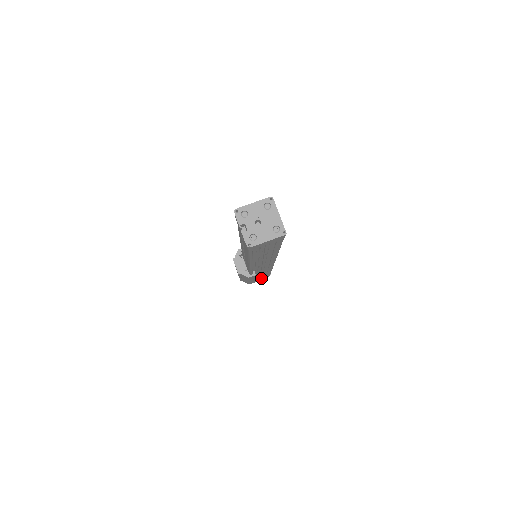
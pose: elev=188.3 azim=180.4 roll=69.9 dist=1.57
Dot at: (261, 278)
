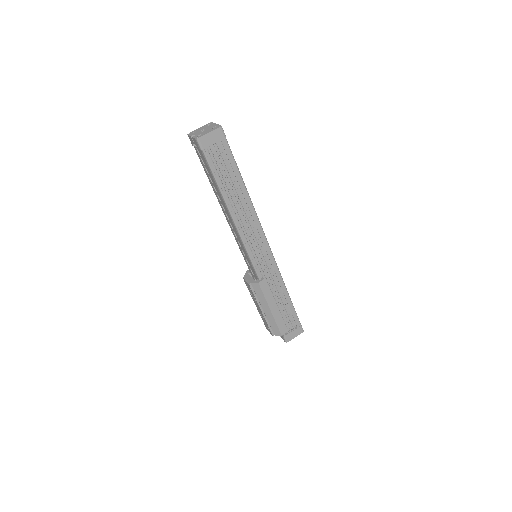
Dot at: (293, 330)
